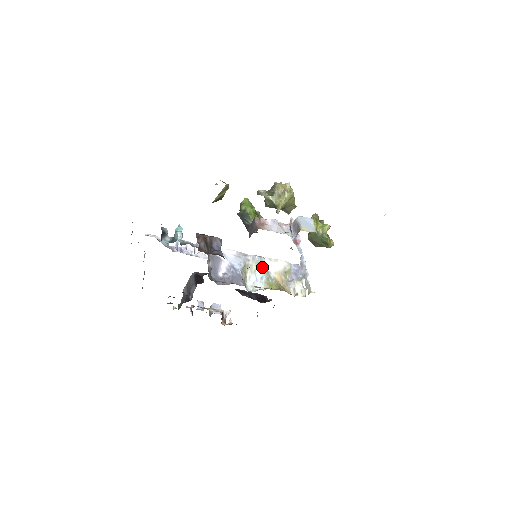
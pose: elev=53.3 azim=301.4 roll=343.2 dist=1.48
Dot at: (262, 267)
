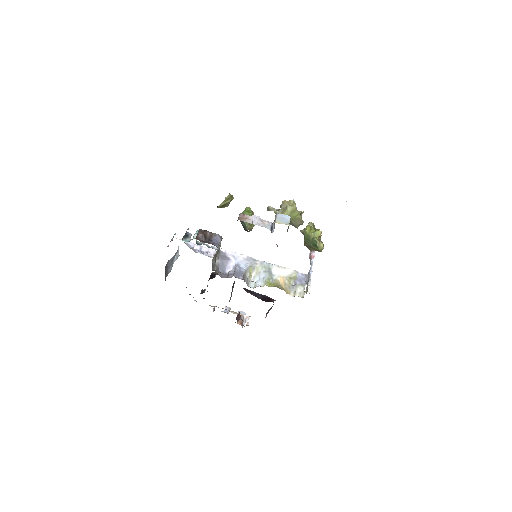
Dot at: (267, 270)
